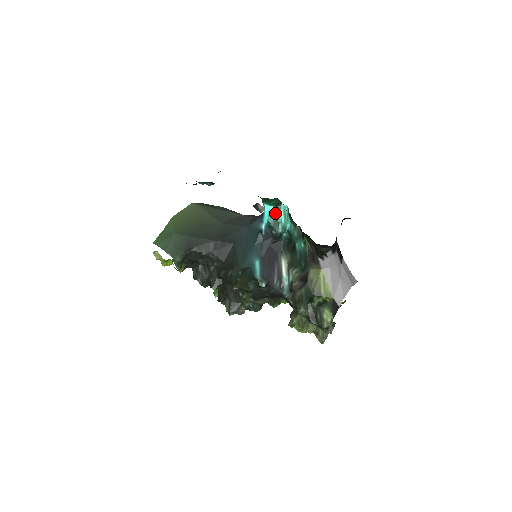
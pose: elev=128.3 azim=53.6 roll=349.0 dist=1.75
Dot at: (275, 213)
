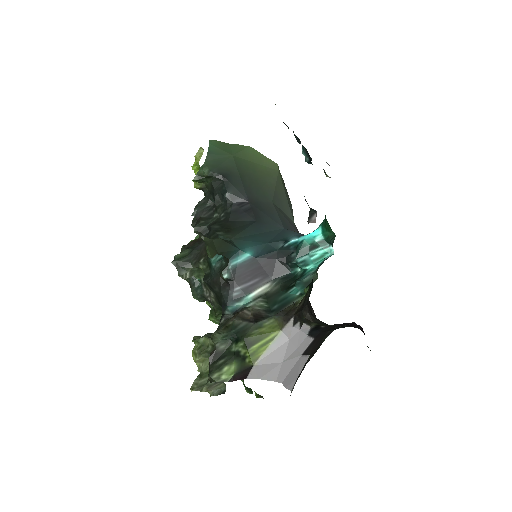
Dot at: (317, 244)
